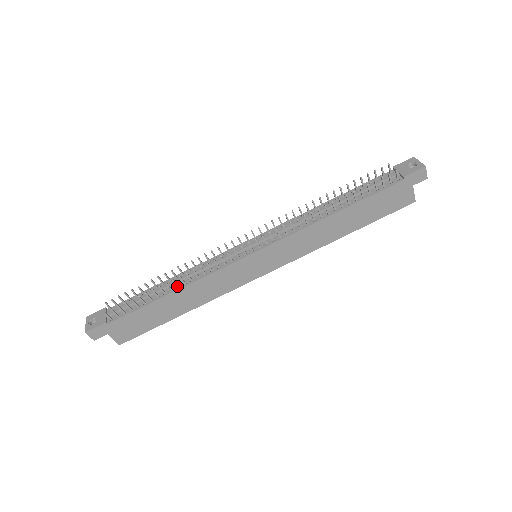
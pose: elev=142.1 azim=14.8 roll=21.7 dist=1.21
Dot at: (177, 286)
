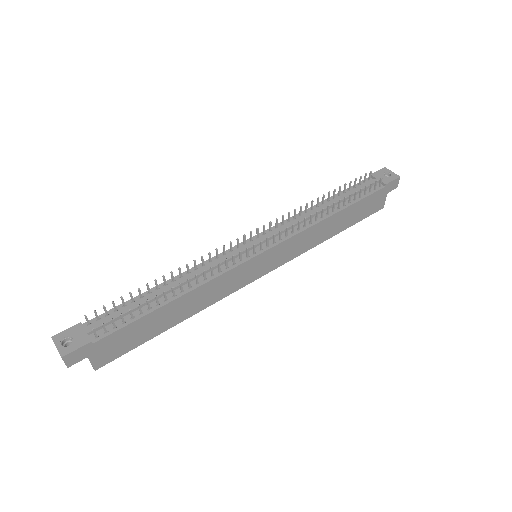
Dot at: (182, 291)
